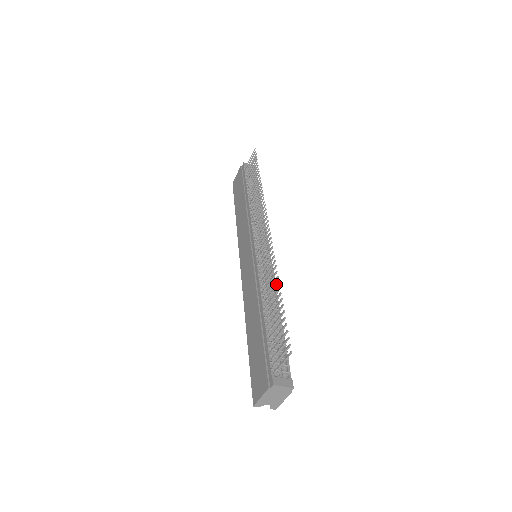
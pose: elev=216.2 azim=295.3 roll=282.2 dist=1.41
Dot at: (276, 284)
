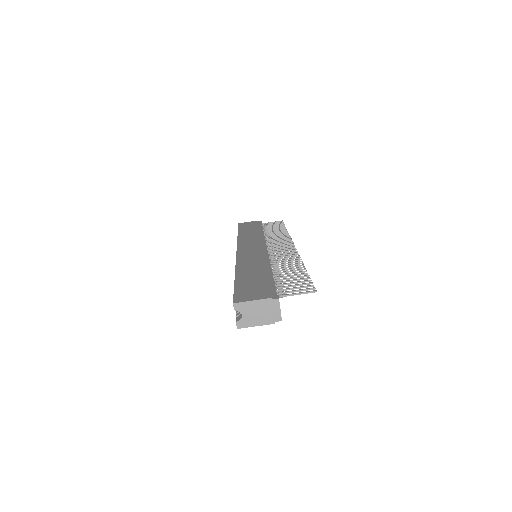
Dot at: occluded
